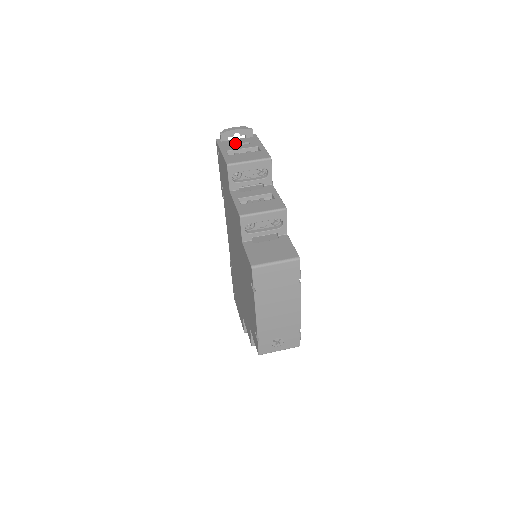
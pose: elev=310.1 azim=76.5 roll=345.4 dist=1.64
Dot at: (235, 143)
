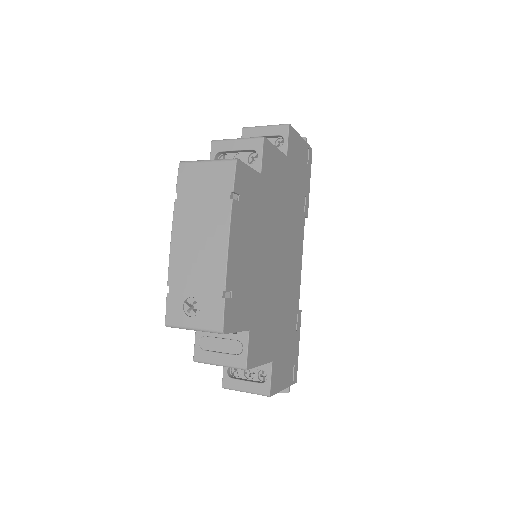
Dot at: occluded
